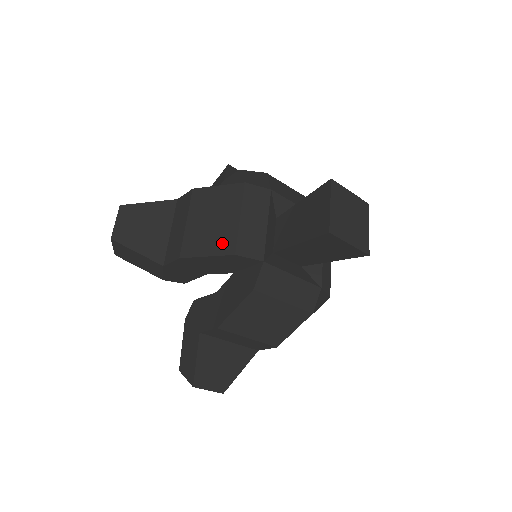
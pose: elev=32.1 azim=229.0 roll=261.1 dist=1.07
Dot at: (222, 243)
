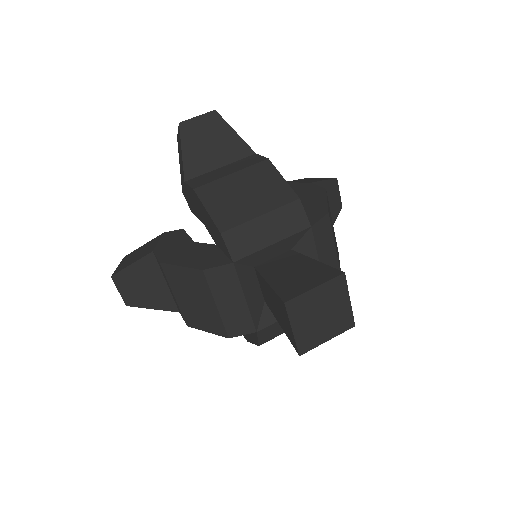
Dot at: (226, 215)
